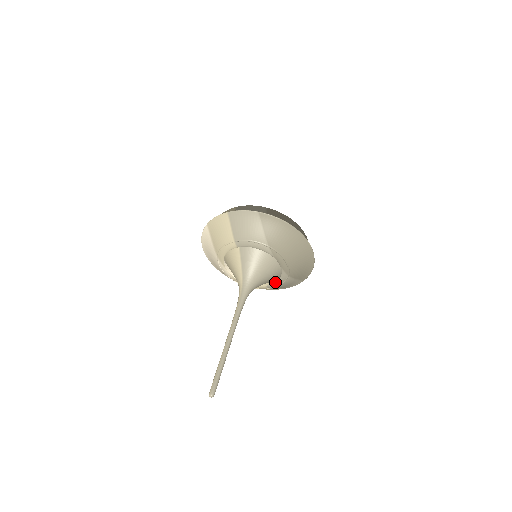
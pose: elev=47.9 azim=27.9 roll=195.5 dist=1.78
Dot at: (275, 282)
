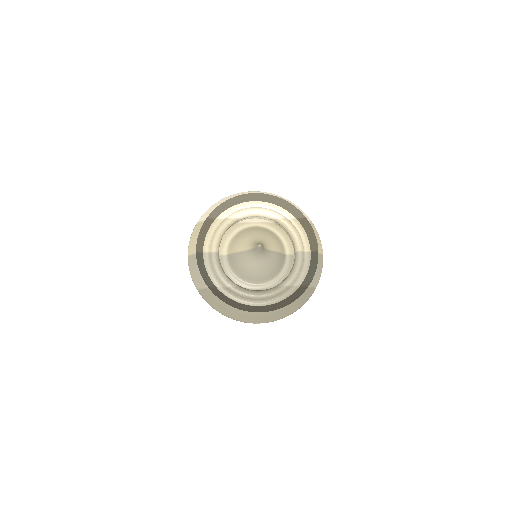
Dot at: occluded
